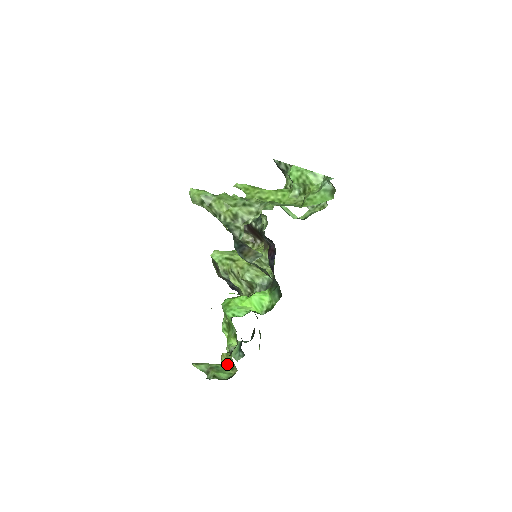
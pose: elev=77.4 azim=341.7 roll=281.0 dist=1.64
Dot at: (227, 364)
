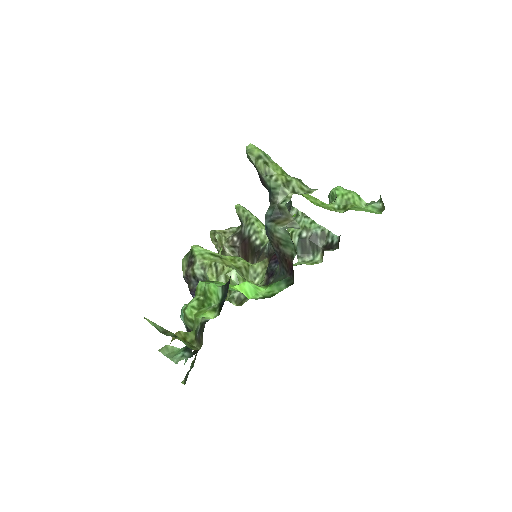
Dot at: (185, 341)
